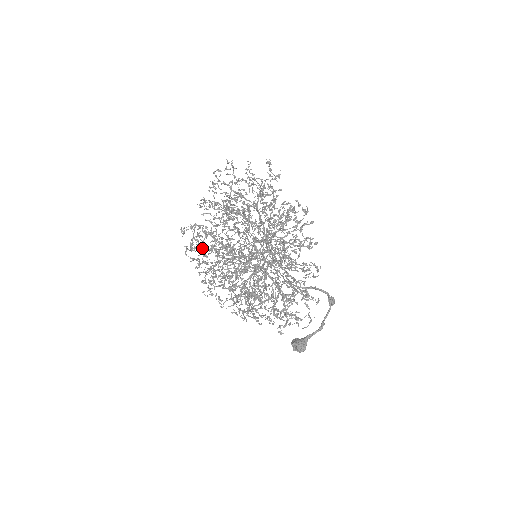
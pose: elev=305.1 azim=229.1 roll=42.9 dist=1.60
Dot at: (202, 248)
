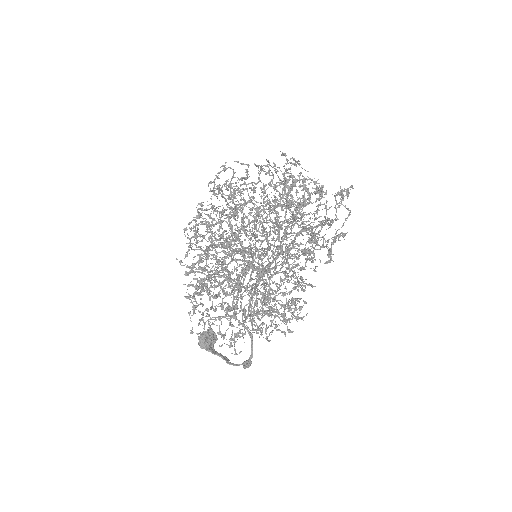
Dot at: (227, 195)
